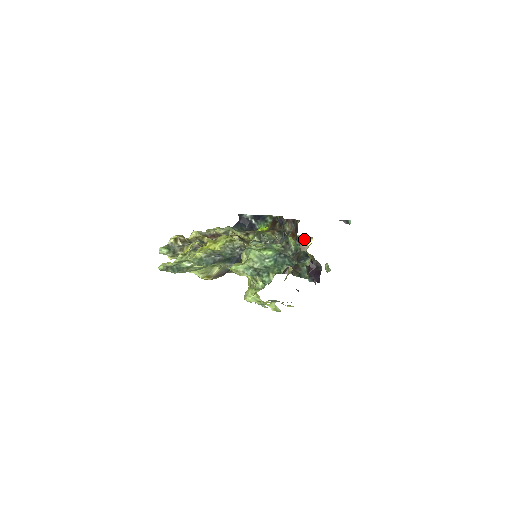
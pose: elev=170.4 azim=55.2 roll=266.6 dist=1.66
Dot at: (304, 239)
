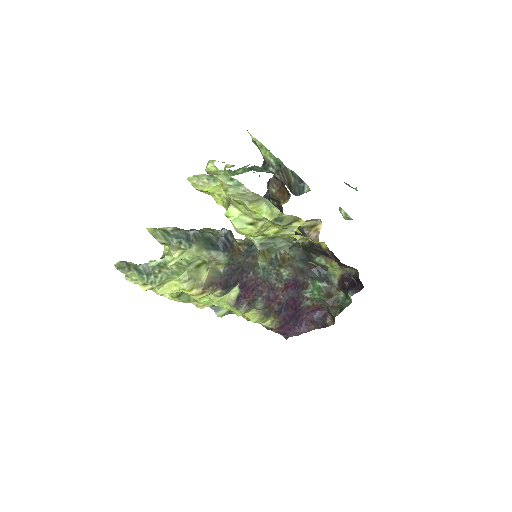
Dot at: (311, 227)
